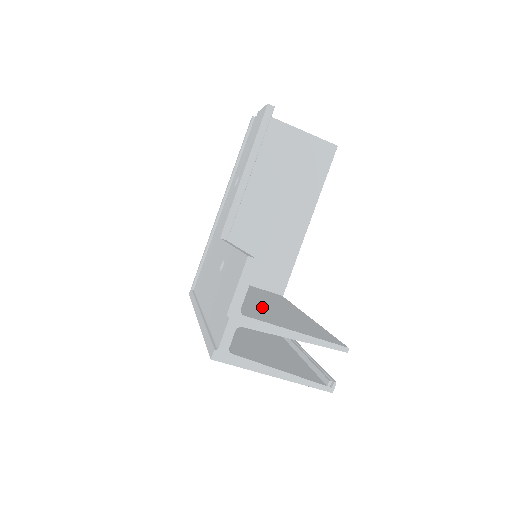
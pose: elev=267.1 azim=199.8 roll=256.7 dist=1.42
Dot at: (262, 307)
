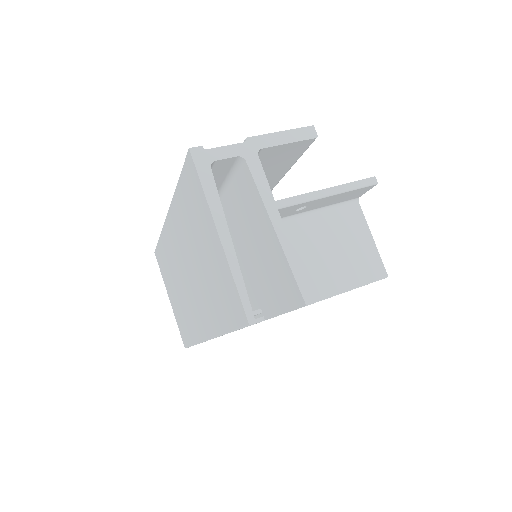
Dot at: occluded
